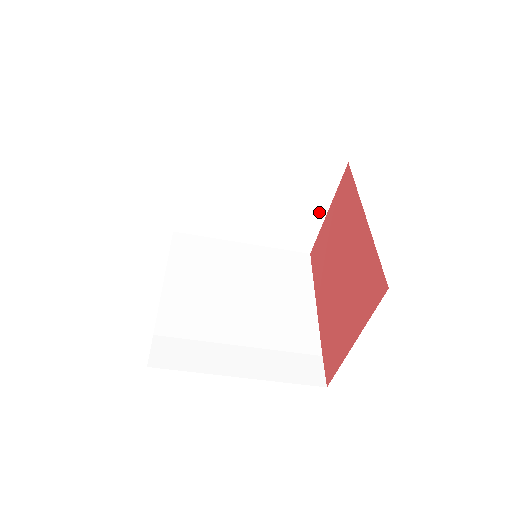
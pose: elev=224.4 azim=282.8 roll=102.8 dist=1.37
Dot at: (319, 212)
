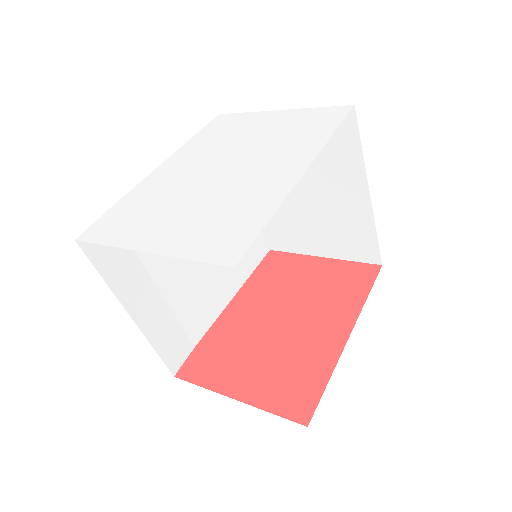
Dot at: (318, 250)
